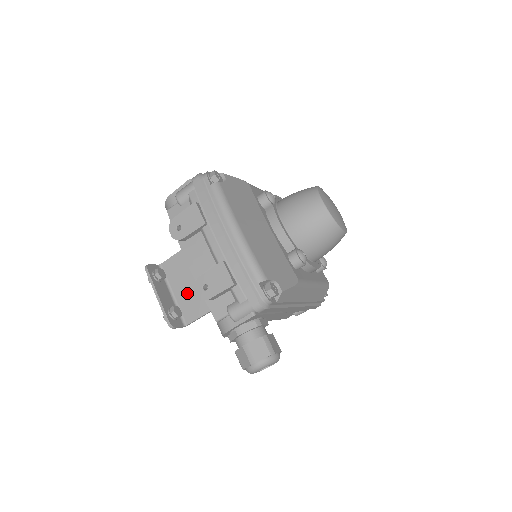
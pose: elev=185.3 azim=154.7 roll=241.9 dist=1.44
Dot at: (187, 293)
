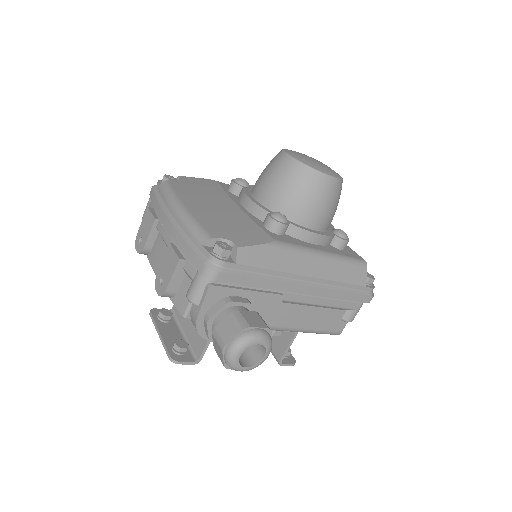
Dot at: occluded
